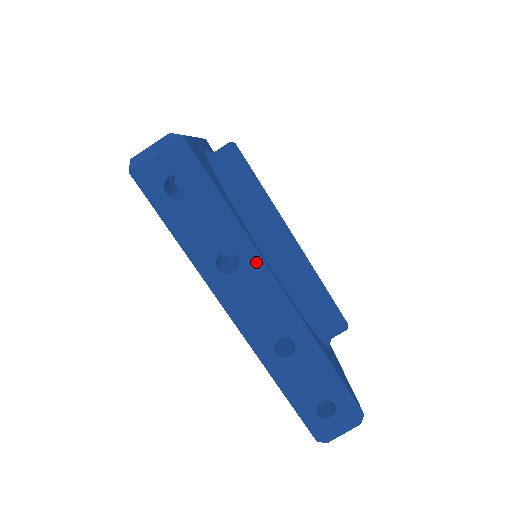
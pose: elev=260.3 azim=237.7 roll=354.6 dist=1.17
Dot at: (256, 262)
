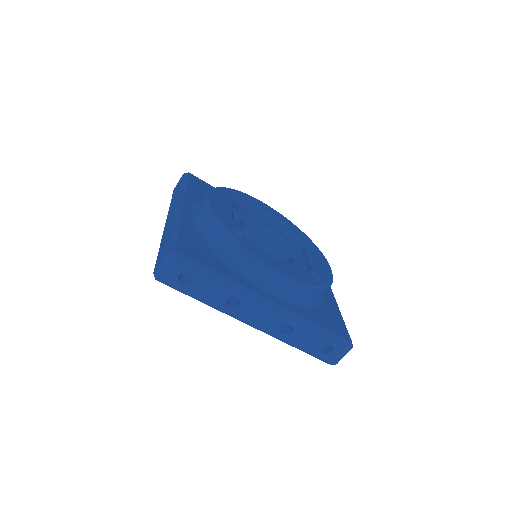
Dot at: (249, 295)
